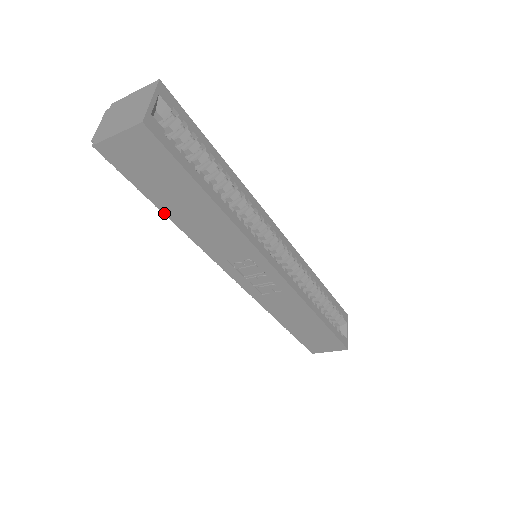
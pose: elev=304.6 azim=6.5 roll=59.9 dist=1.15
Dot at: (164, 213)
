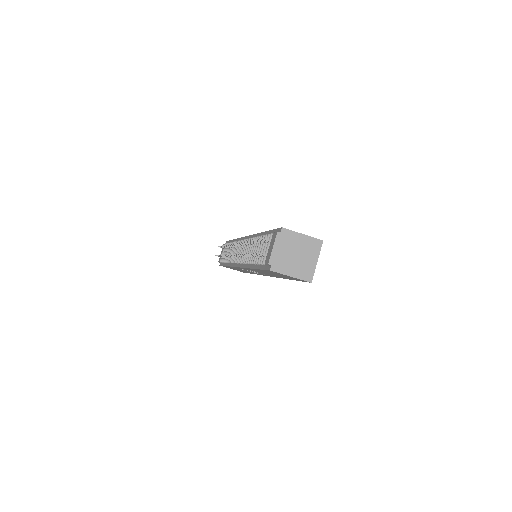
Dot at: occluded
